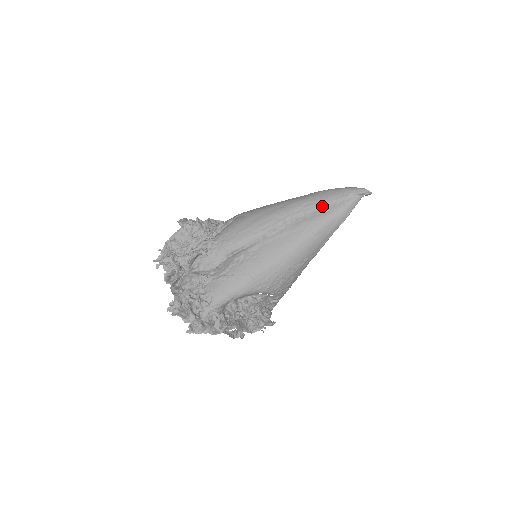
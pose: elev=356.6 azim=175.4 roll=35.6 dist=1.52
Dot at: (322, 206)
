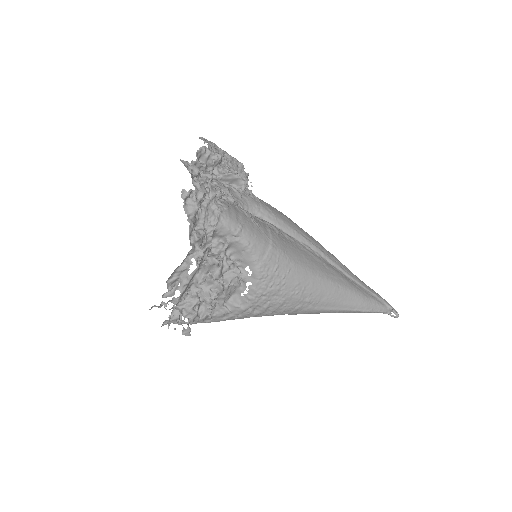
Dot at: (356, 281)
